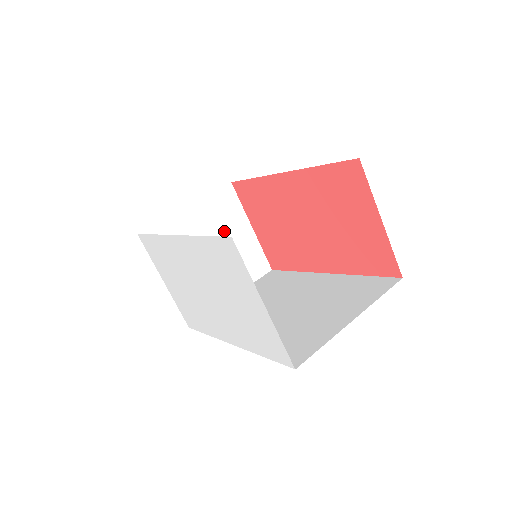
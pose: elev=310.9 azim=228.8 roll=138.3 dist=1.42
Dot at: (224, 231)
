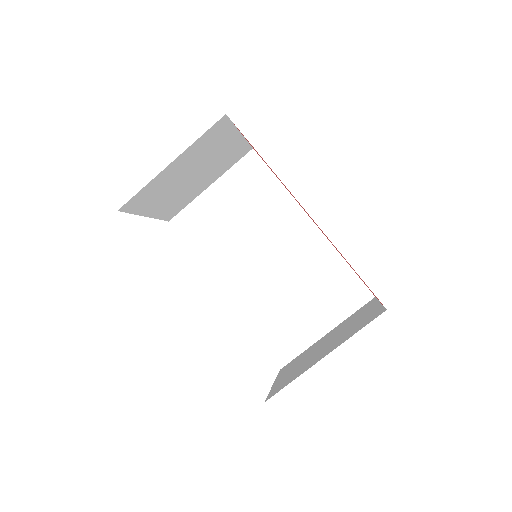
Dot at: (209, 154)
